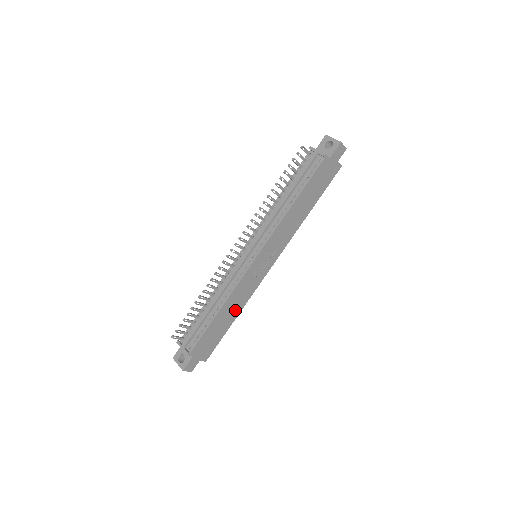
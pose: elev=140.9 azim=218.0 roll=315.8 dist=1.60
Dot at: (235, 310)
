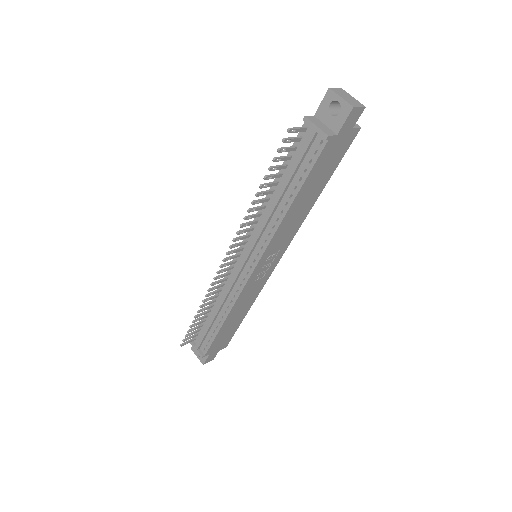
Dot at: (244, 308)
